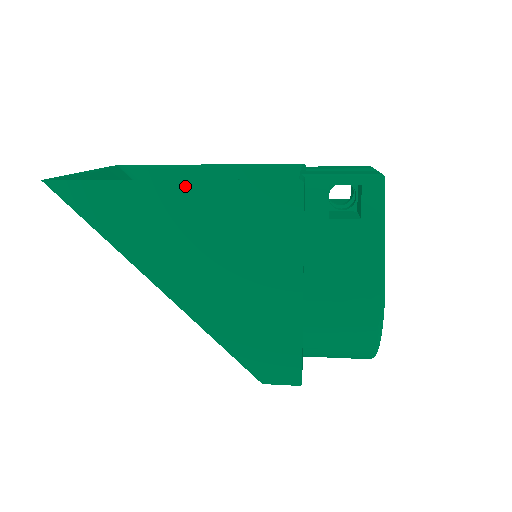
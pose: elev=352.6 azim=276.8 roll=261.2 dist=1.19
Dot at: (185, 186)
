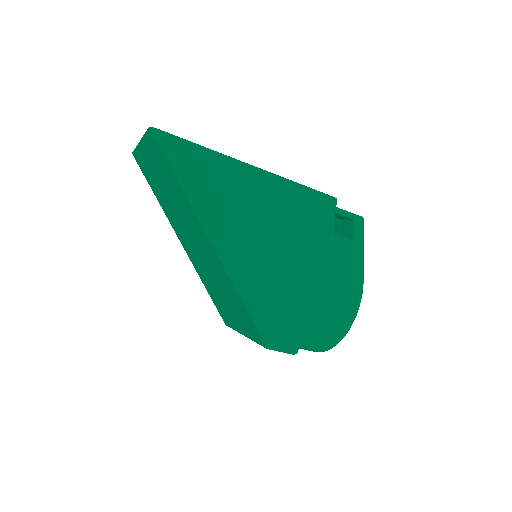
Dot at: (263, 175)
